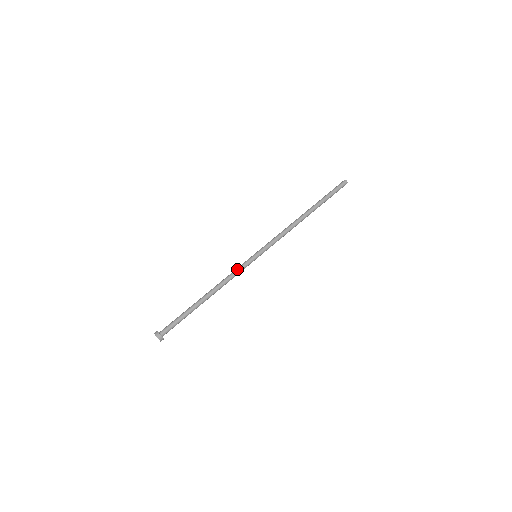
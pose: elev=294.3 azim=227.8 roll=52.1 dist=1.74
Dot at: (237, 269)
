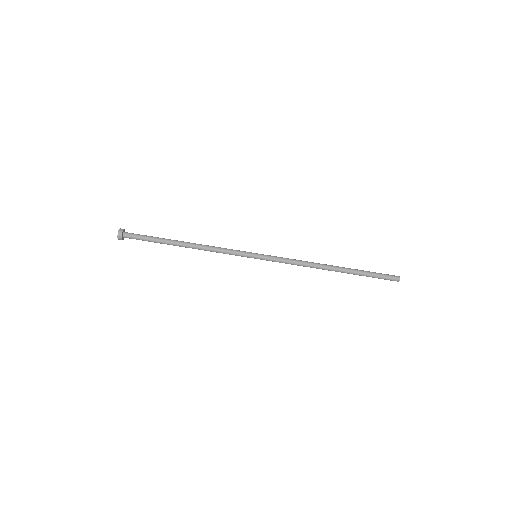
Dot at: (229, 252)
